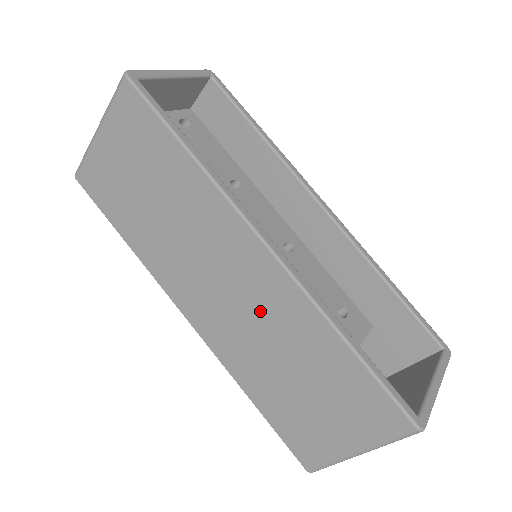
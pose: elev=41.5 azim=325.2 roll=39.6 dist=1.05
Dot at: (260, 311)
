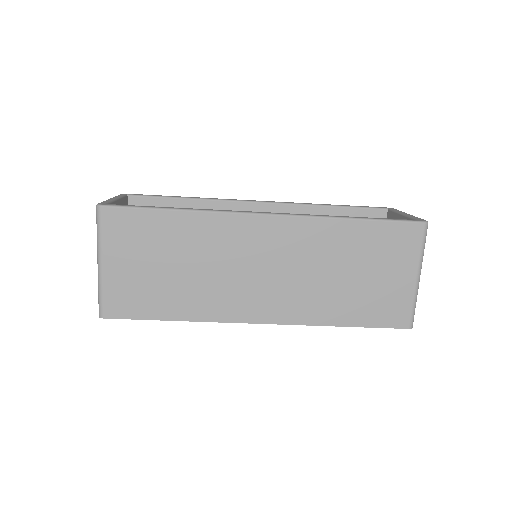
Dot at: (298, 258)
